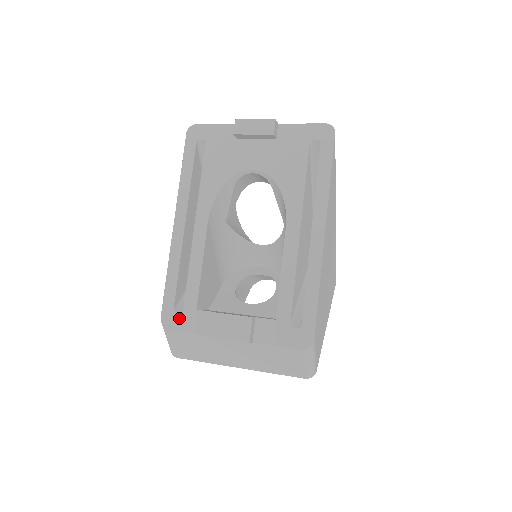
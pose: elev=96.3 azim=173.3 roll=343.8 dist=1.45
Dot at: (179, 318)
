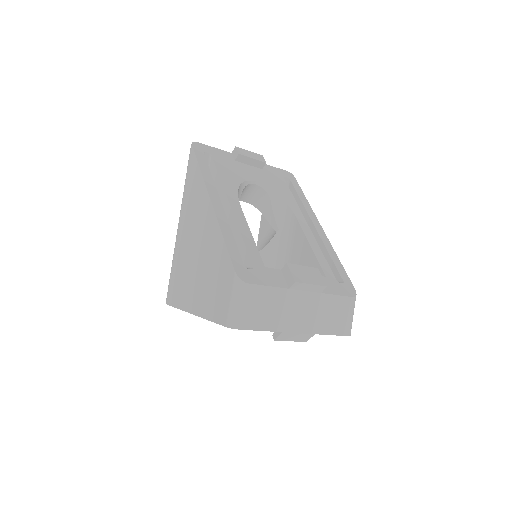
Dot at: (253, 273)
